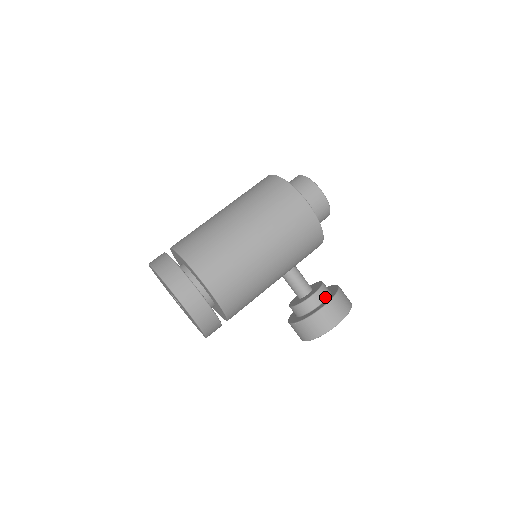
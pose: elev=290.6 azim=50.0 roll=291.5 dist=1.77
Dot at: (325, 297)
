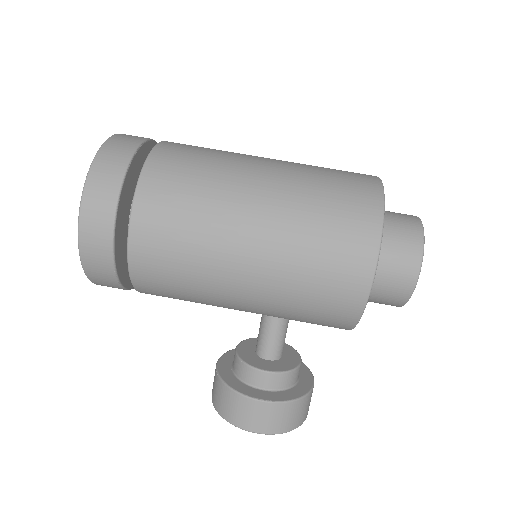
Dot at: (278, 387)
